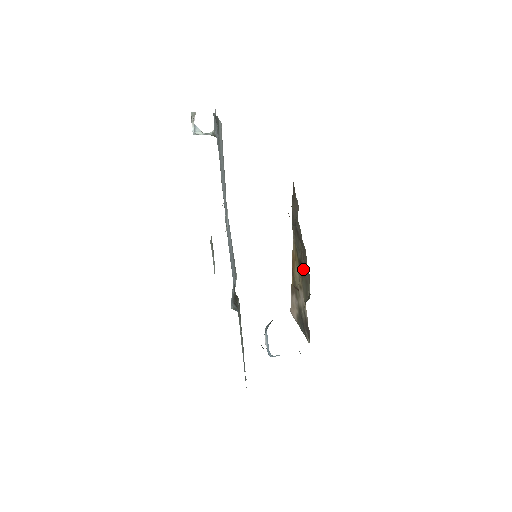
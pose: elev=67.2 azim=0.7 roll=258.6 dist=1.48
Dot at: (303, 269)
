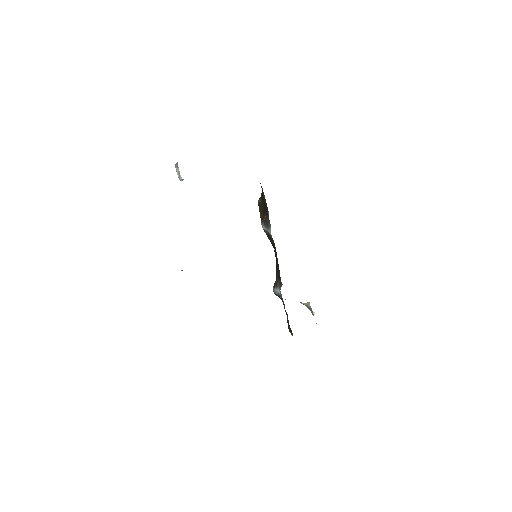
Dot at: occluded
